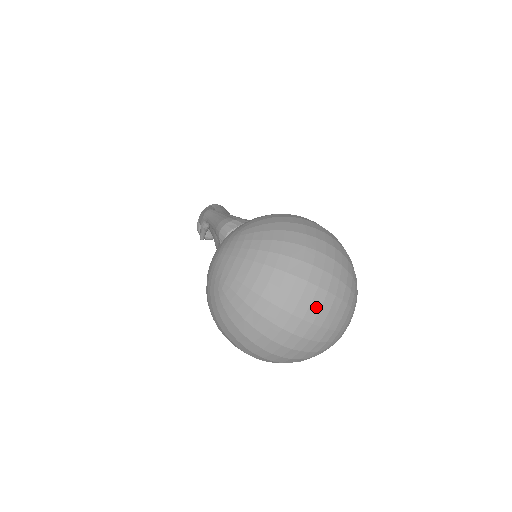
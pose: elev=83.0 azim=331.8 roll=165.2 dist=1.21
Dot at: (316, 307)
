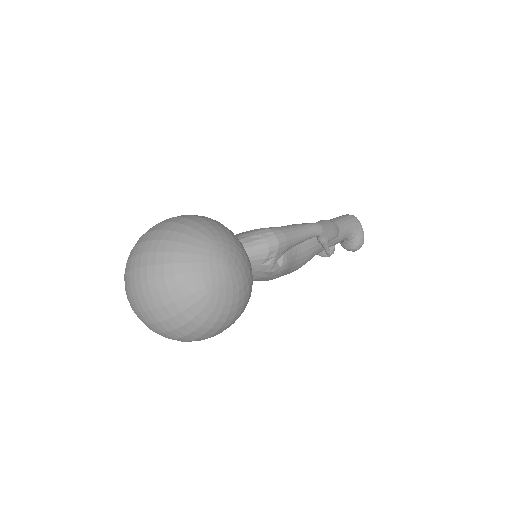
Dot at: (138, 284)
